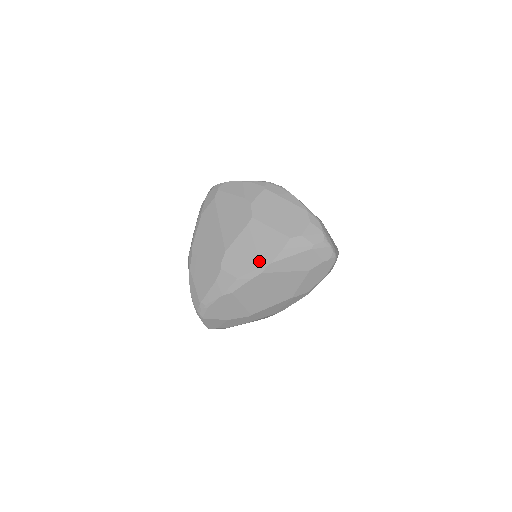
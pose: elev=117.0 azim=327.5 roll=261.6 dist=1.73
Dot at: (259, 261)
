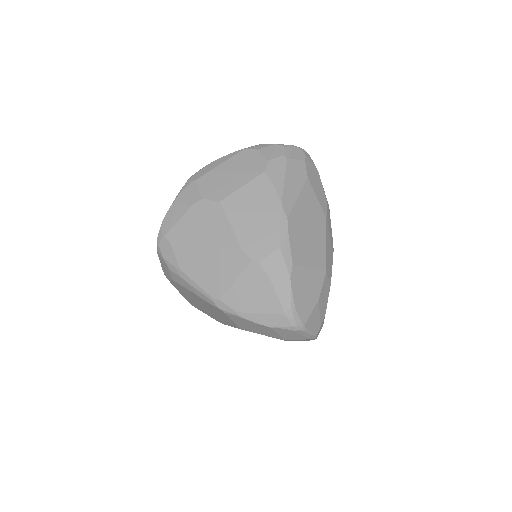
Dot at: (272, 214)
